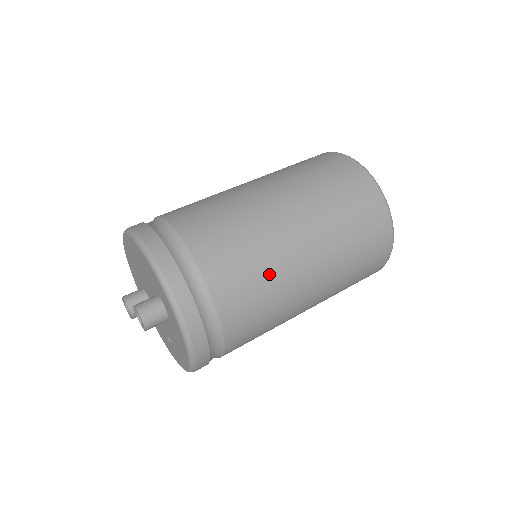
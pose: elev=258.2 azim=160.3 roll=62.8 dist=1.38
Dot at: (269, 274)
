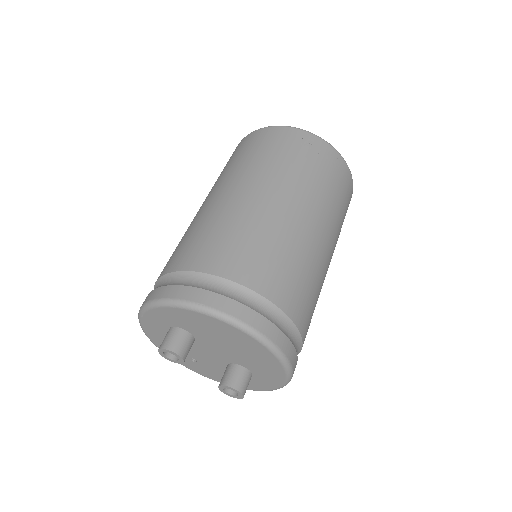
Dot at: occluded
